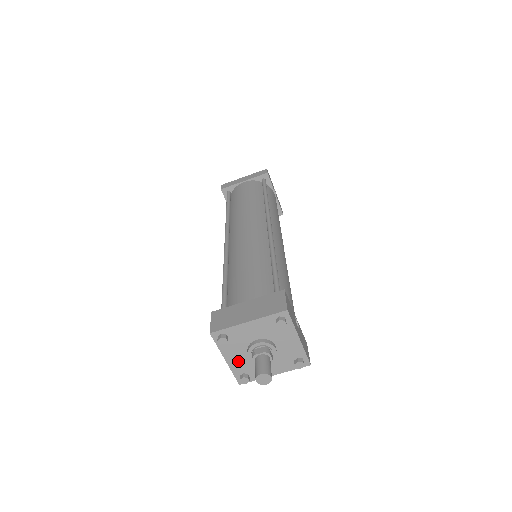
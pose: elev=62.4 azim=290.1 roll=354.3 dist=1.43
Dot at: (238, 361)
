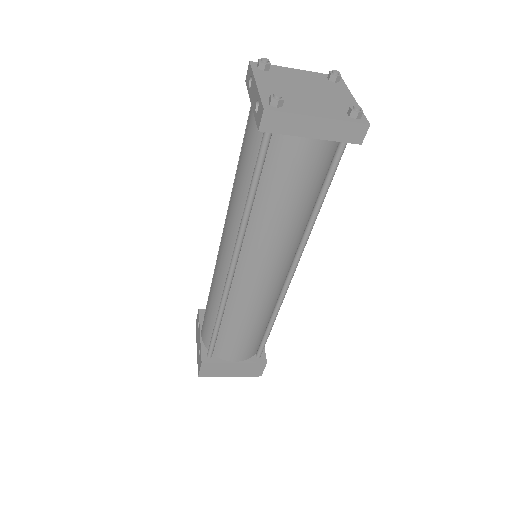
Dot at: occluded
